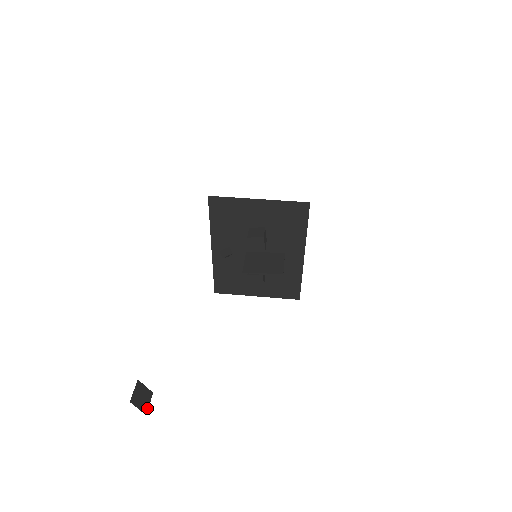
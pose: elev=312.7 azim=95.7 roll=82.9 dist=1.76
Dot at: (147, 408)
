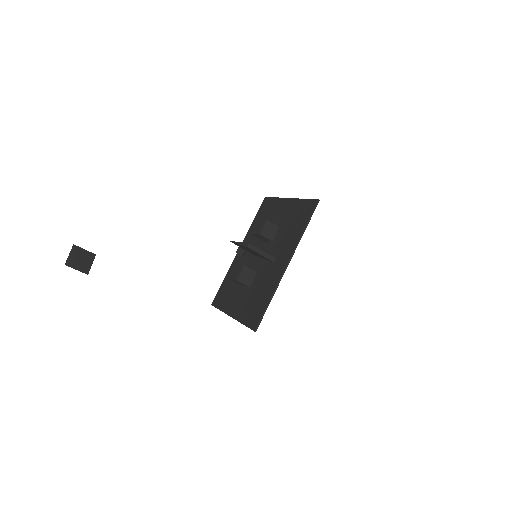
Dot at: (72, 266)
